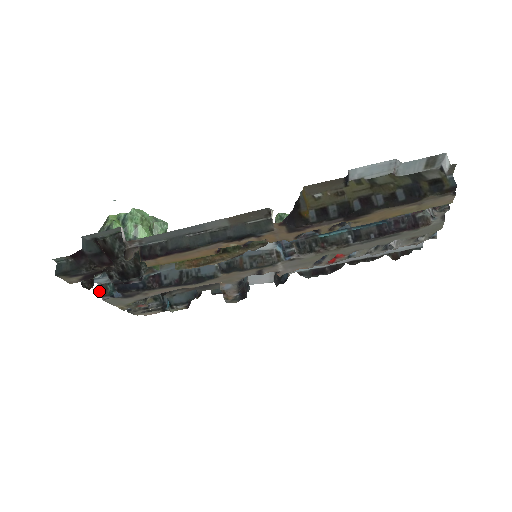
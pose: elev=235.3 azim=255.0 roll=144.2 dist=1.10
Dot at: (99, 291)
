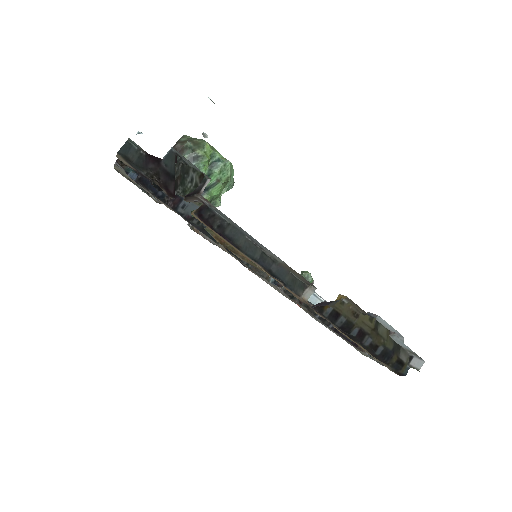
Dot at: occluded
